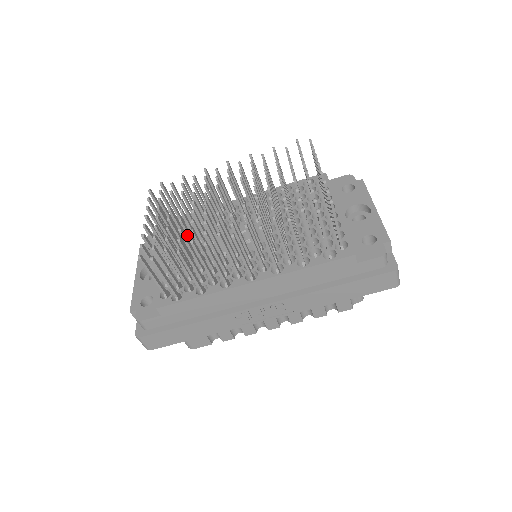
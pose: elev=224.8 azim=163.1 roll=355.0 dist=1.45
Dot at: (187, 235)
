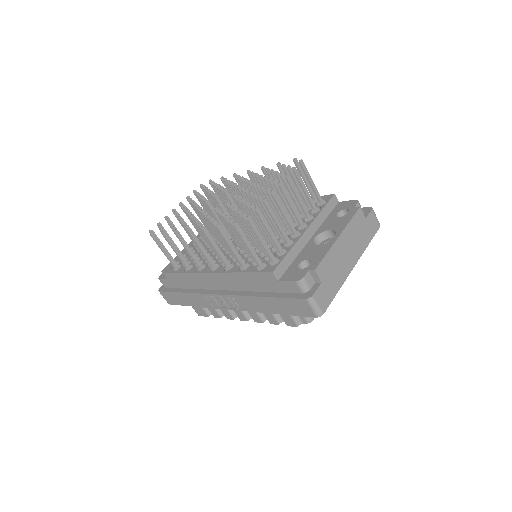
Dot at: occluded
